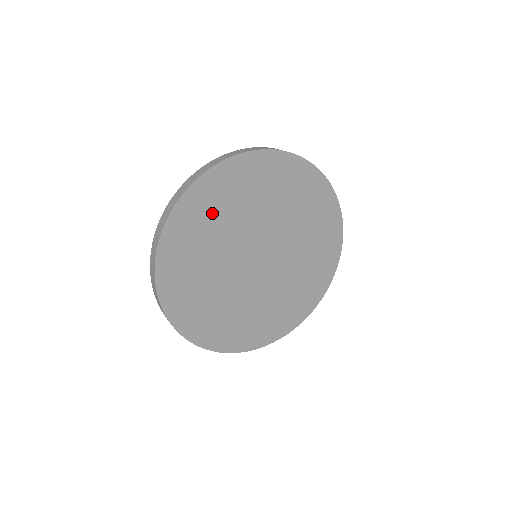
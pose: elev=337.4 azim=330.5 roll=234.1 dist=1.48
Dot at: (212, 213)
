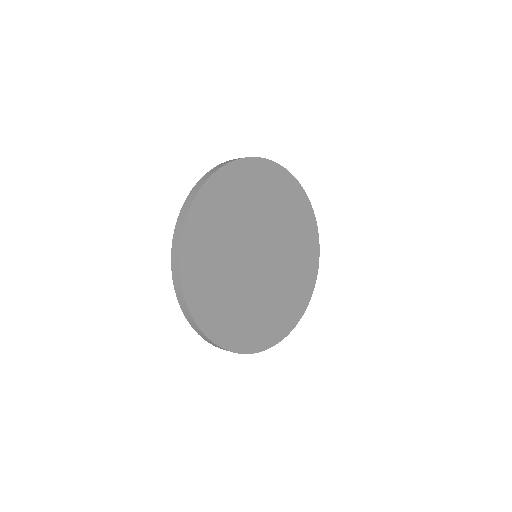
Dot at: (268, 190)
